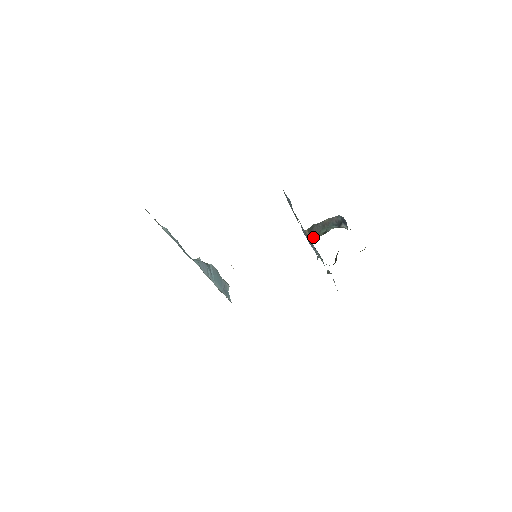
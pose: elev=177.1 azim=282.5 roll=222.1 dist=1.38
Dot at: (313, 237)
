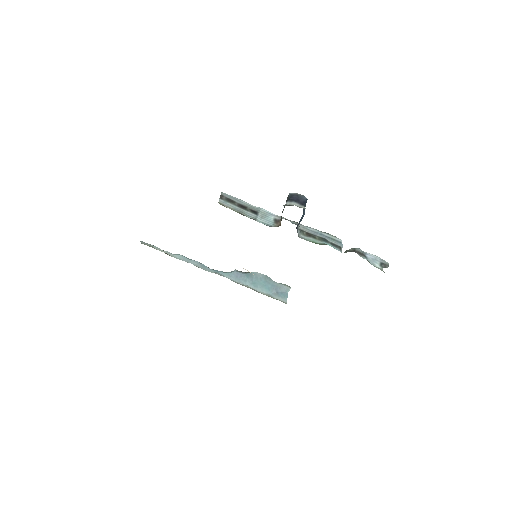
Dot at: (280, 223)
